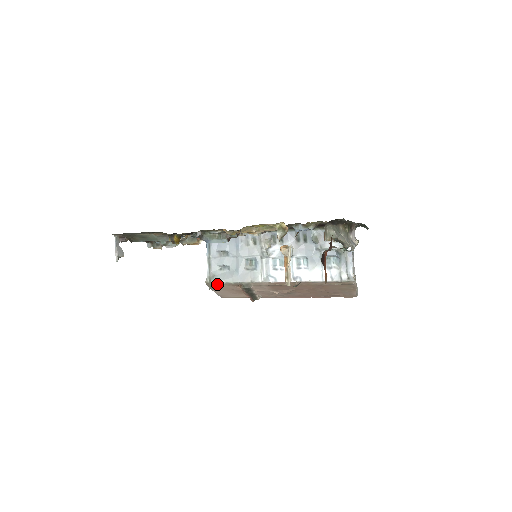
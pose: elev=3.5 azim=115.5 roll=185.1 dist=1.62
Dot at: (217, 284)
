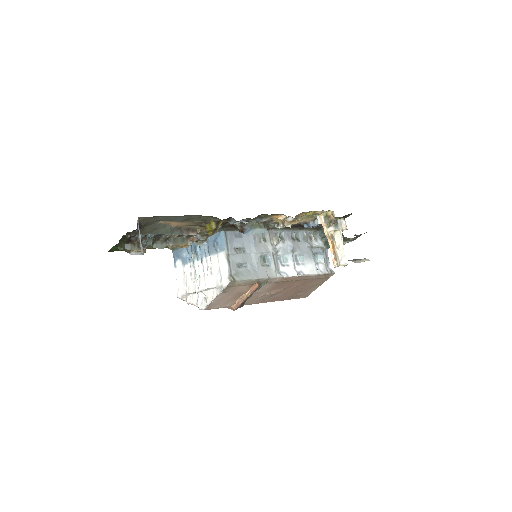
Dot at: (239, 283)
